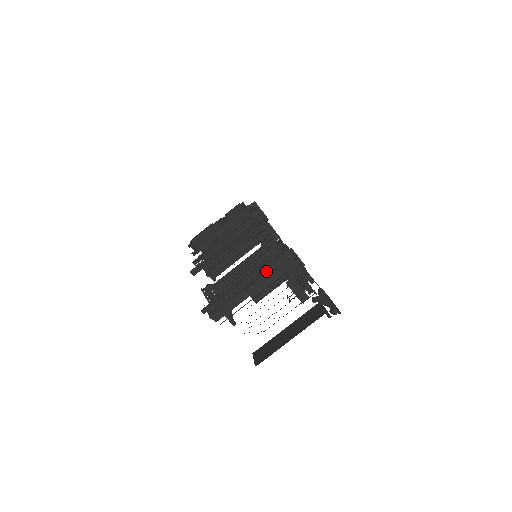
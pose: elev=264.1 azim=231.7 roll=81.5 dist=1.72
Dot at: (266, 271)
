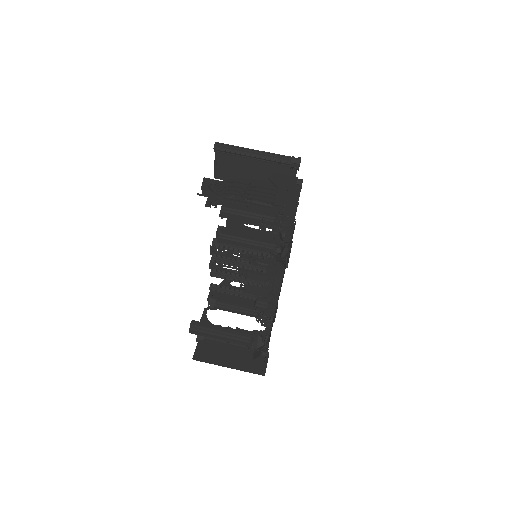
Dot at: (274, 179)
